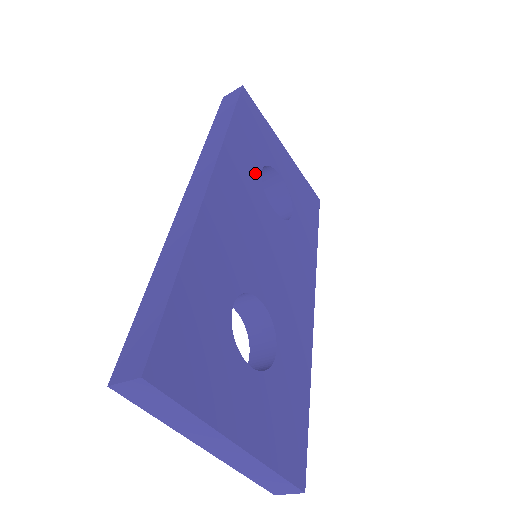
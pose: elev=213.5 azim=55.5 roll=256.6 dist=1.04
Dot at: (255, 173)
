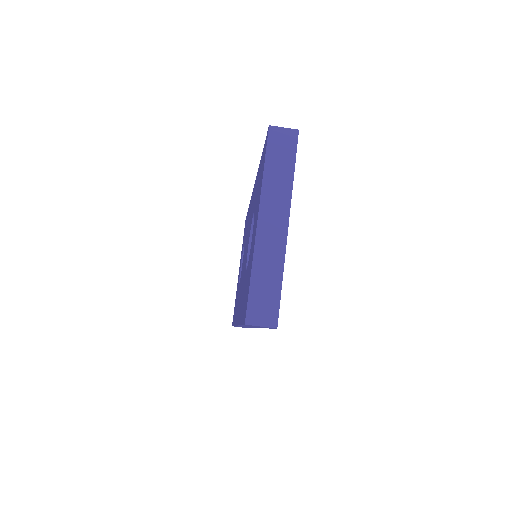
Dot at: occluded
